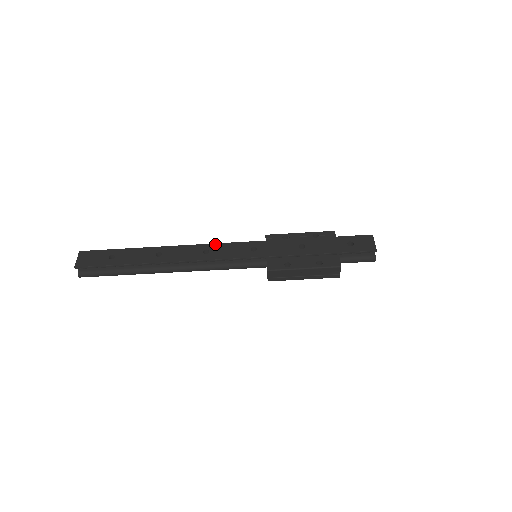
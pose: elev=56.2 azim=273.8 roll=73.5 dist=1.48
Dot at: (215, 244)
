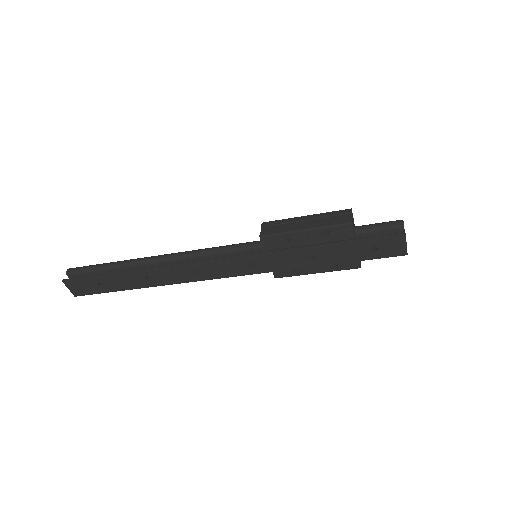
Dot at: (204, 263)
